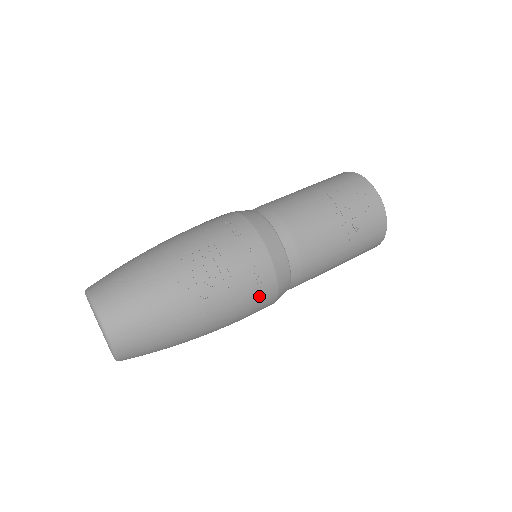
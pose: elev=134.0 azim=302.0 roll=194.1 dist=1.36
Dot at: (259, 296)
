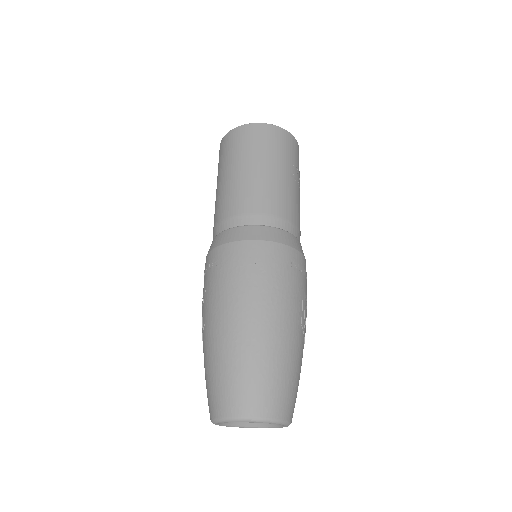
Dot at: occluded
